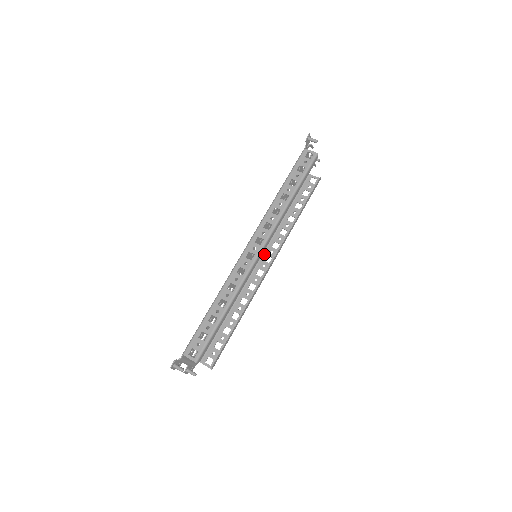
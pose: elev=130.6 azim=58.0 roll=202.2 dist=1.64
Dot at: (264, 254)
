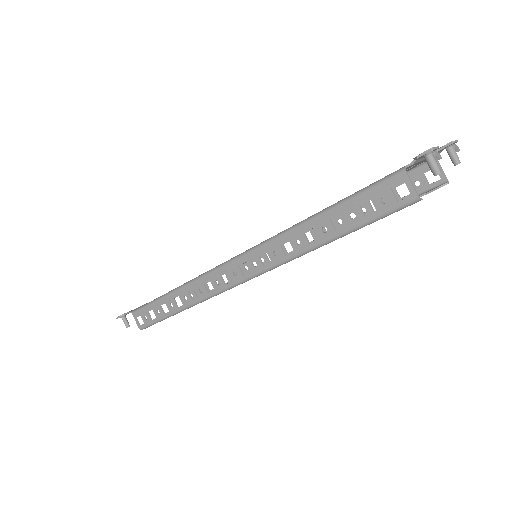
Dot at: occluded
